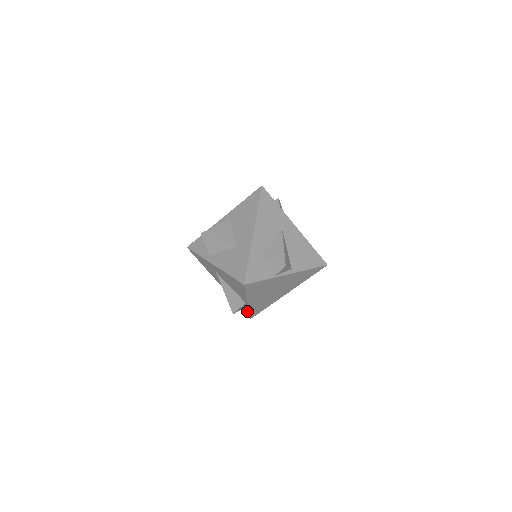
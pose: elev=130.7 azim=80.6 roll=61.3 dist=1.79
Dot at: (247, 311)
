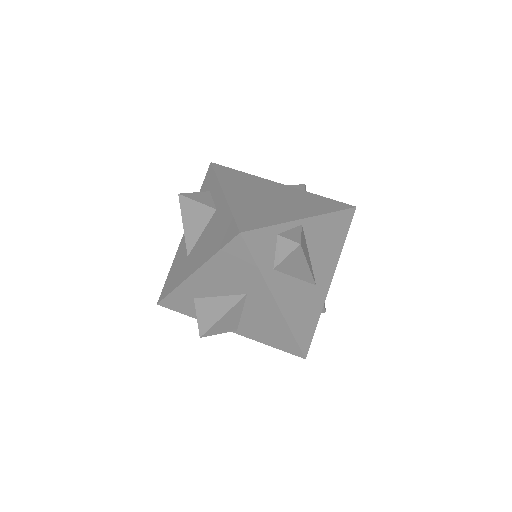
Dot at: occluded
